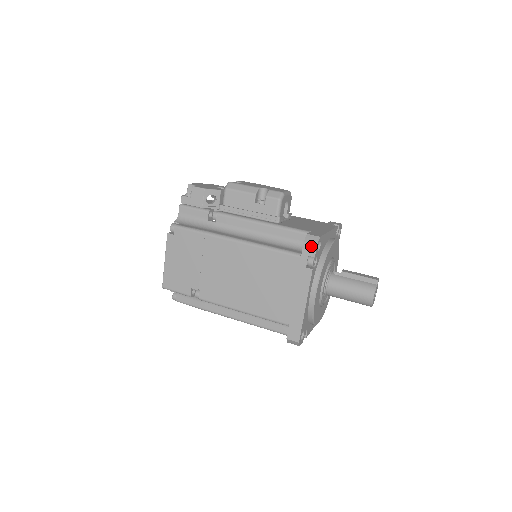
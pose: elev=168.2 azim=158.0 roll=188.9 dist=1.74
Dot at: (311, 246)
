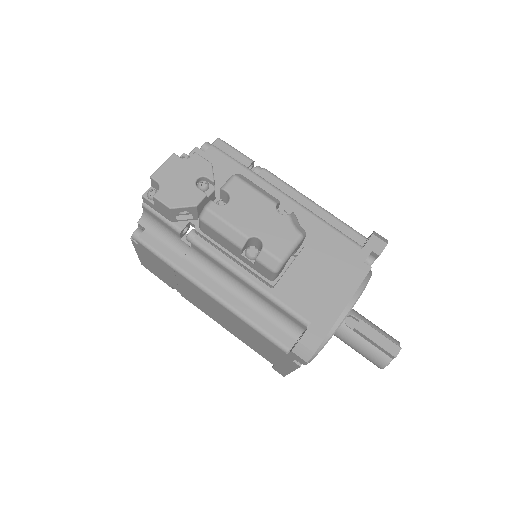
Dot at: (300, 358)
